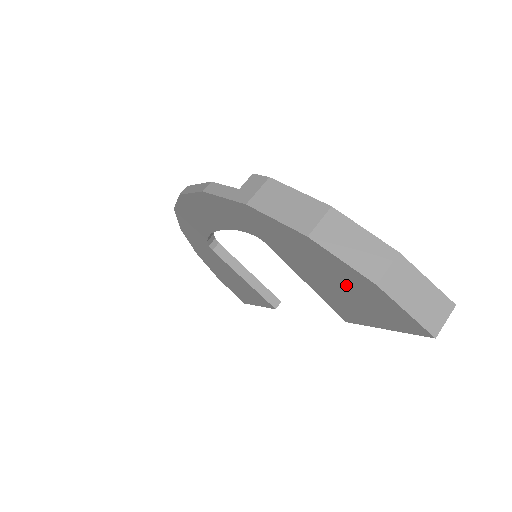
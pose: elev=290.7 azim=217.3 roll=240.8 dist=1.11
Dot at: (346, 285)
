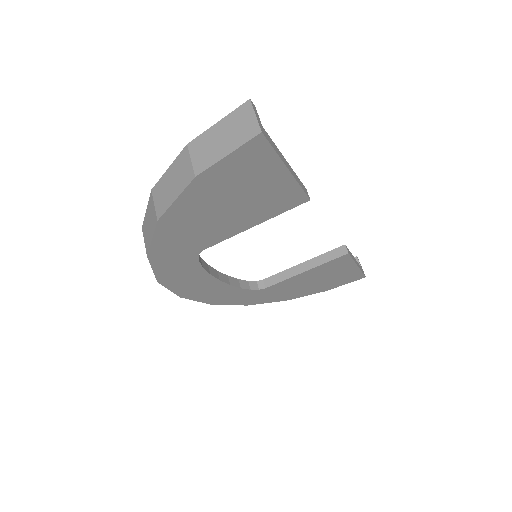
Dot at: (222, 198)
